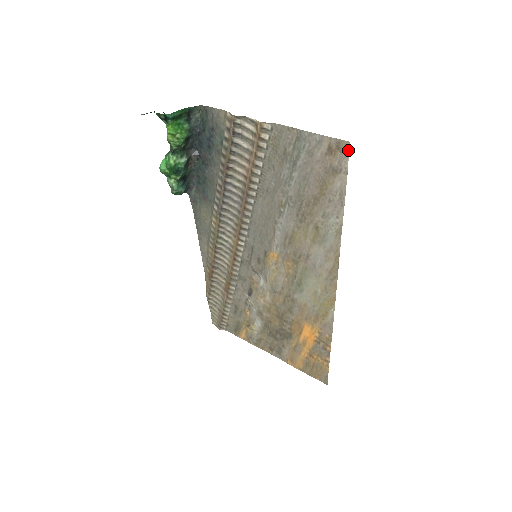
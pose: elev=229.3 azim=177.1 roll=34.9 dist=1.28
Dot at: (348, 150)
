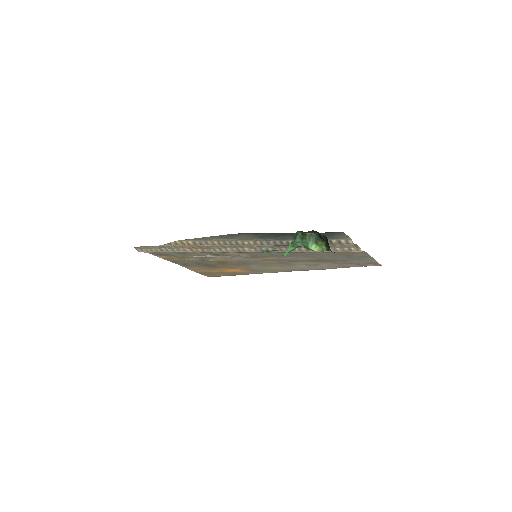
Dot at: occluded
